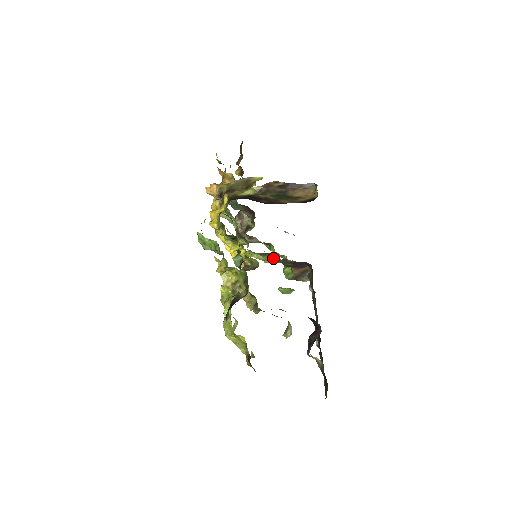
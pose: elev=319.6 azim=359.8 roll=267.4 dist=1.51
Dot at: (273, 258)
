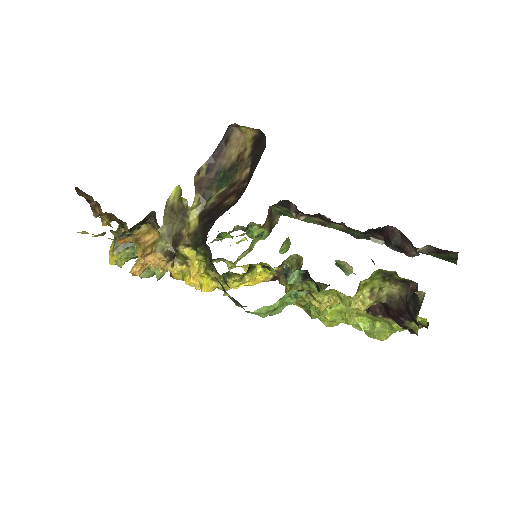
Dot at: (254, 239)
